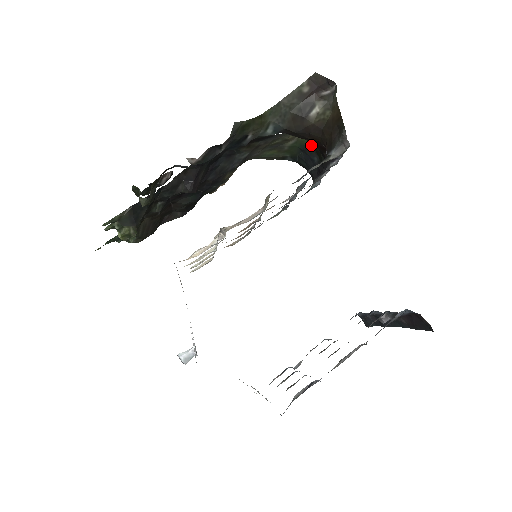
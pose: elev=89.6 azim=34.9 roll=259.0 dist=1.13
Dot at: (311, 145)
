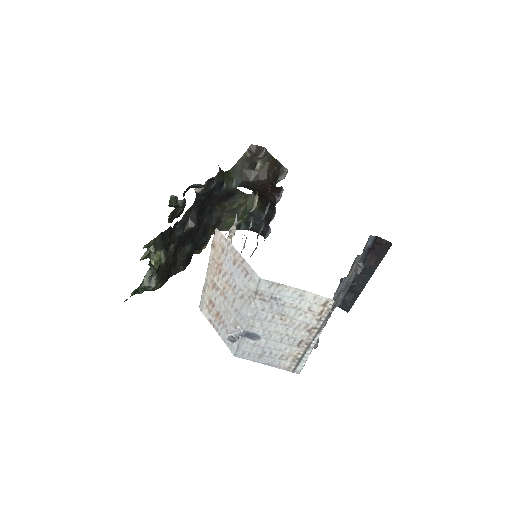
Dot at: (256, 207)
